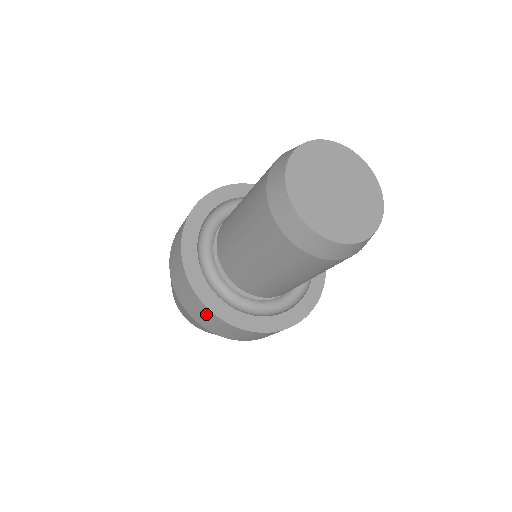
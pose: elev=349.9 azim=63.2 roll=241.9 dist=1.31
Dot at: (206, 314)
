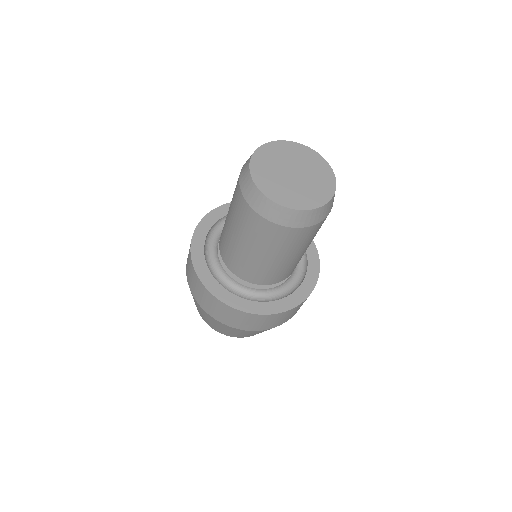
Dot at: (244, 318)
